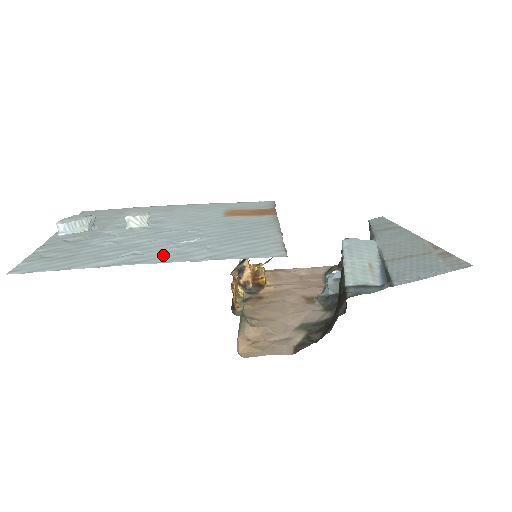
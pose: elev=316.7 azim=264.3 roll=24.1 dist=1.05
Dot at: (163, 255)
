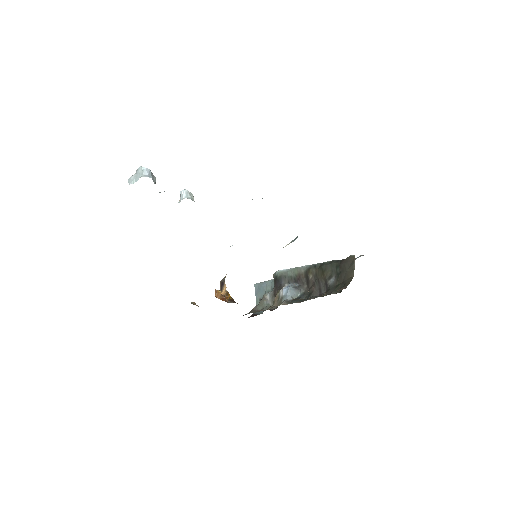
Dot at: occluded
